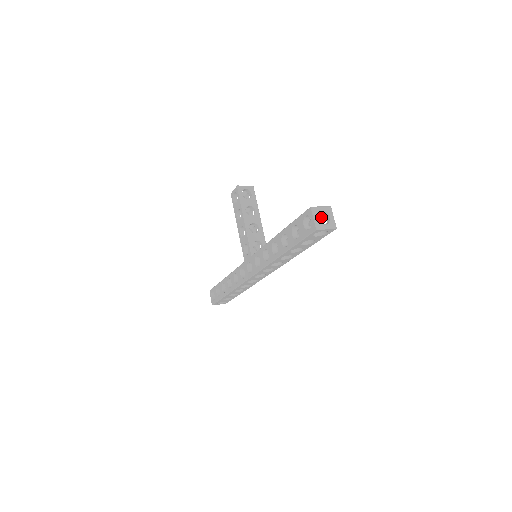
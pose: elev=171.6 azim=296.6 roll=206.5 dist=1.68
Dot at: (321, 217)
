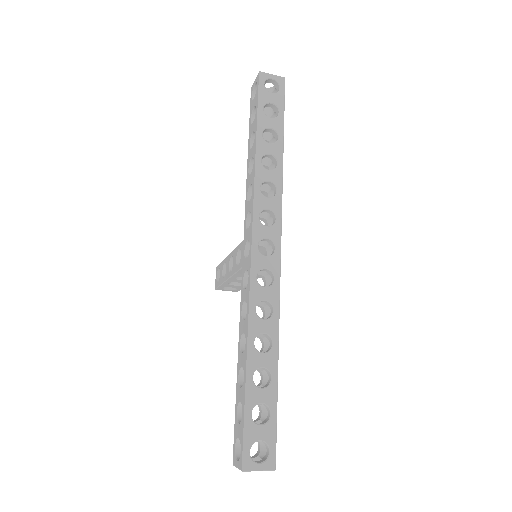
Dot at: occluded
